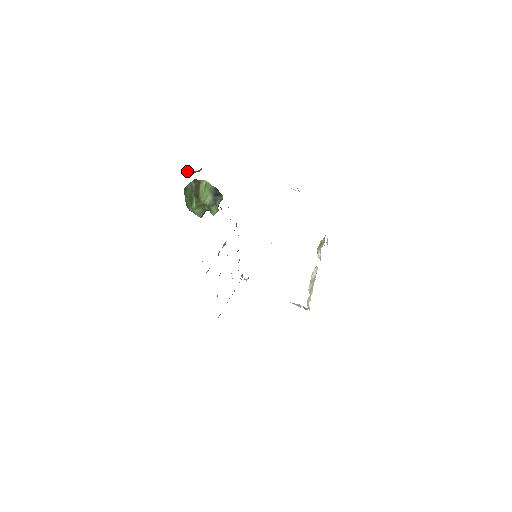
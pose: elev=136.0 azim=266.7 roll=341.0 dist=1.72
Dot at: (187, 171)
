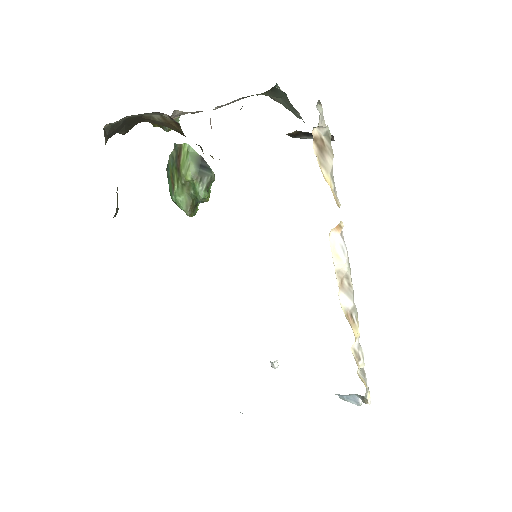
Dot at: (164, 128)
